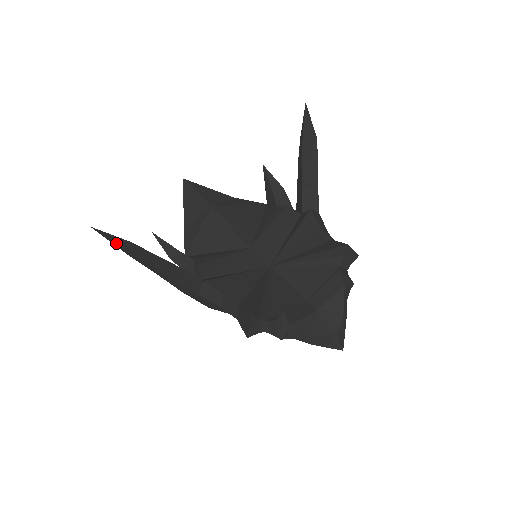
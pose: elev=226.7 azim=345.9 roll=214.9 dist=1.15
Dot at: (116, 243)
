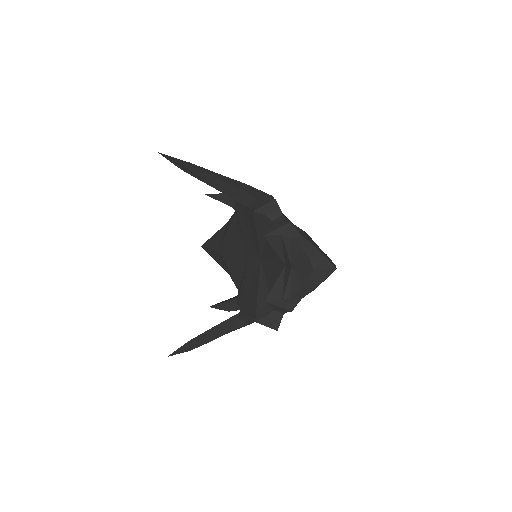
Dot at: (182, 352)
